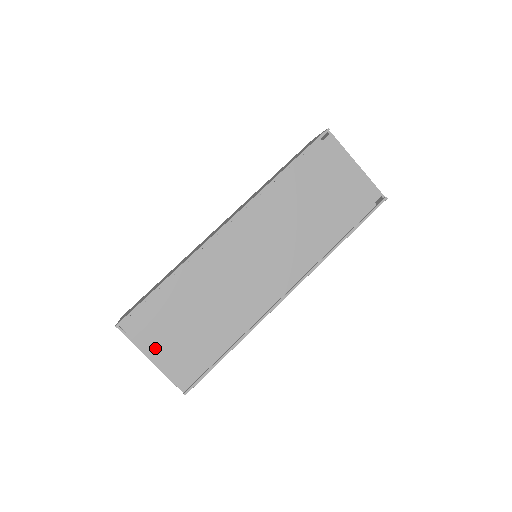
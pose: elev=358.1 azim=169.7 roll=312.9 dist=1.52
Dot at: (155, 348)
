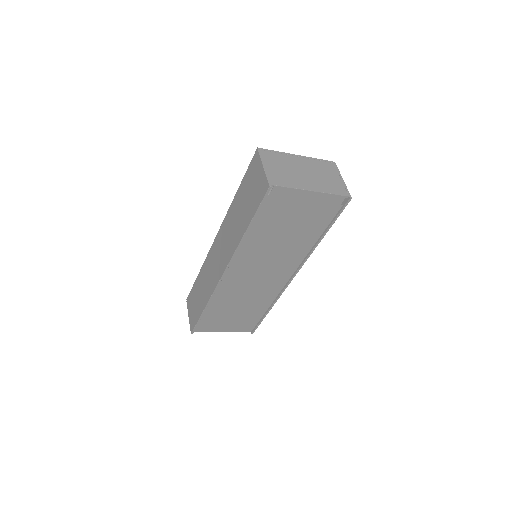
Dot at: (221, 328)
